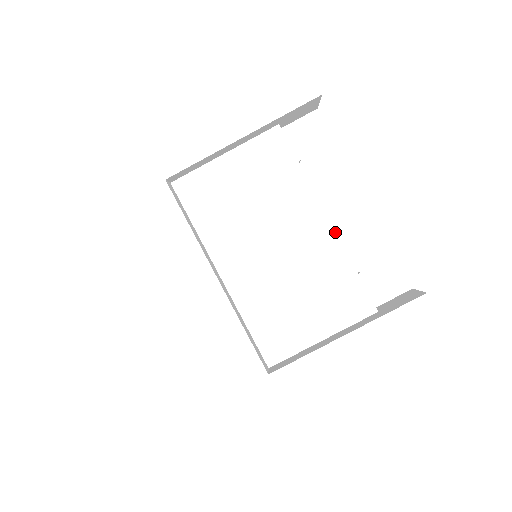
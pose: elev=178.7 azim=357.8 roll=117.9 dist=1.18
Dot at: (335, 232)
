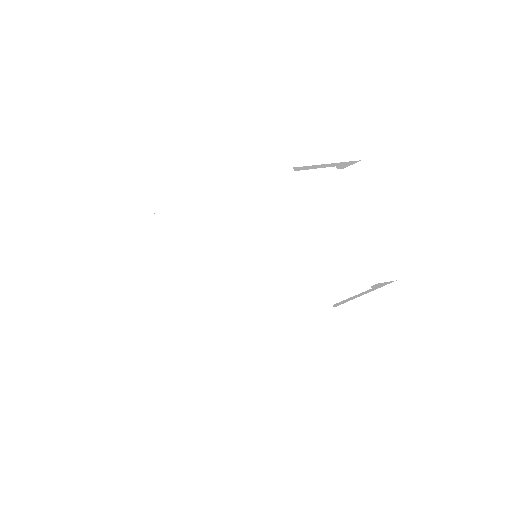
Dot at: occluded
